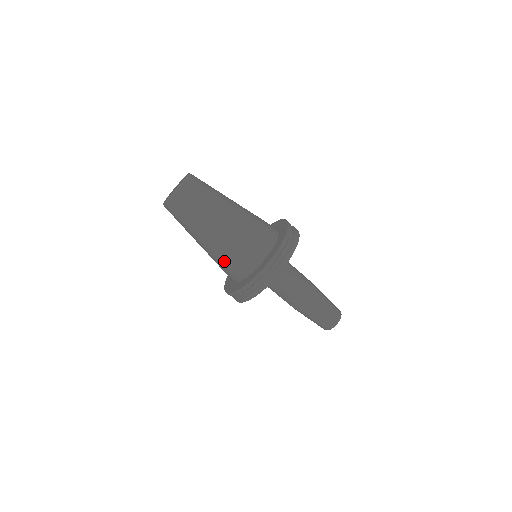
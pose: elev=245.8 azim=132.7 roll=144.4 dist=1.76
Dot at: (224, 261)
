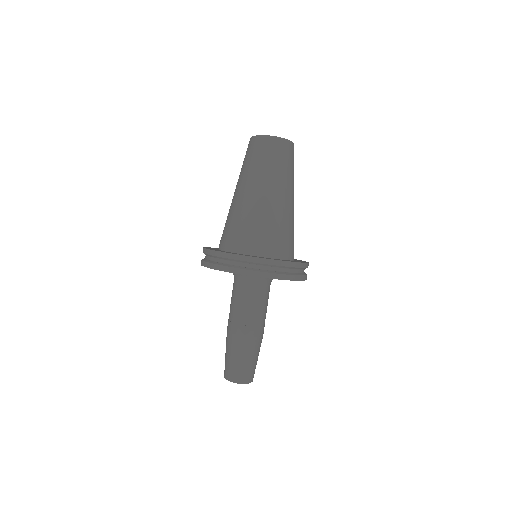
Dot at: (243, 223)
